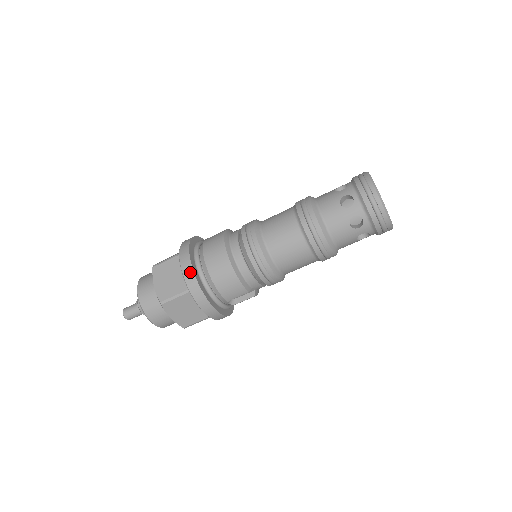
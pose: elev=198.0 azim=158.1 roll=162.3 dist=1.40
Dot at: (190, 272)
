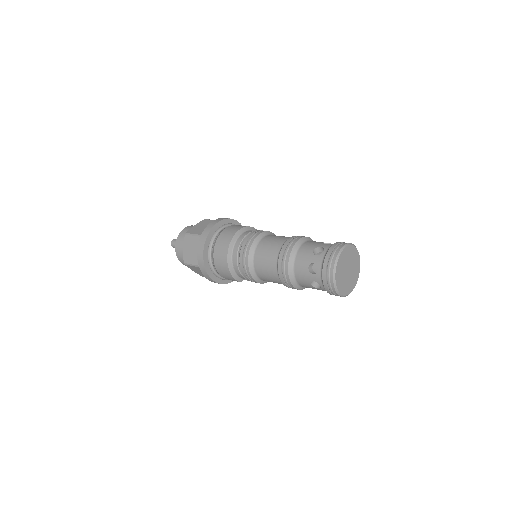
Dot at: (201, 258)
